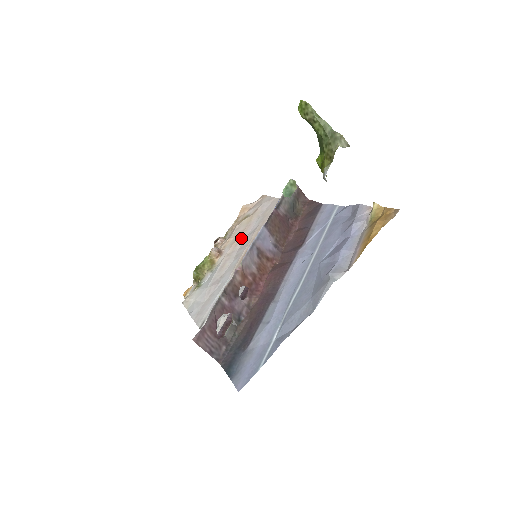
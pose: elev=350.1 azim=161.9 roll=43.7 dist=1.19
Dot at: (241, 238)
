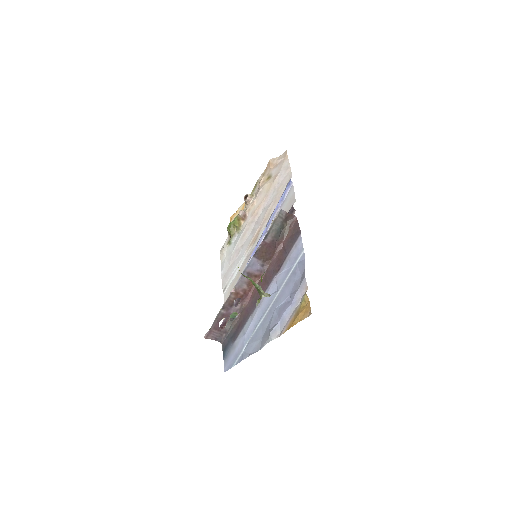
Dot at: (259, 210)
